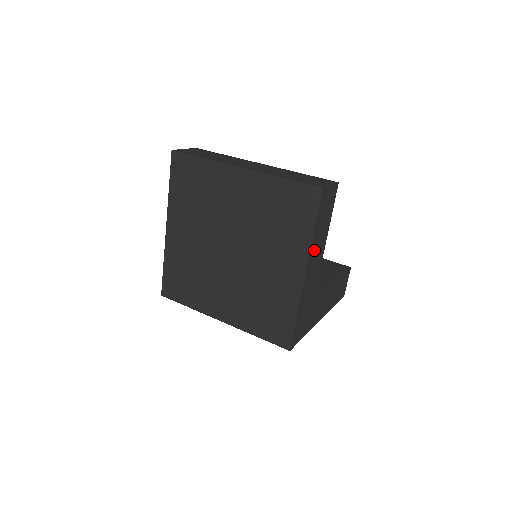
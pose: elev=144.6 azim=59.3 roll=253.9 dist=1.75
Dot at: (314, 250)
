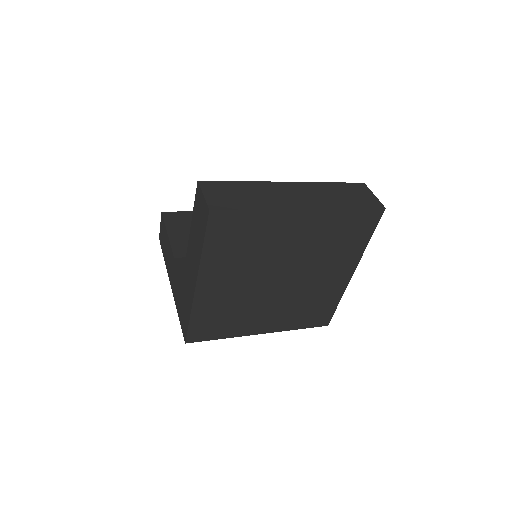
Dot at: occluded
